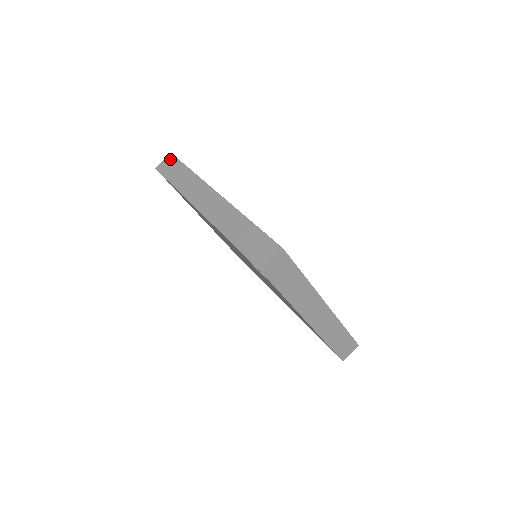
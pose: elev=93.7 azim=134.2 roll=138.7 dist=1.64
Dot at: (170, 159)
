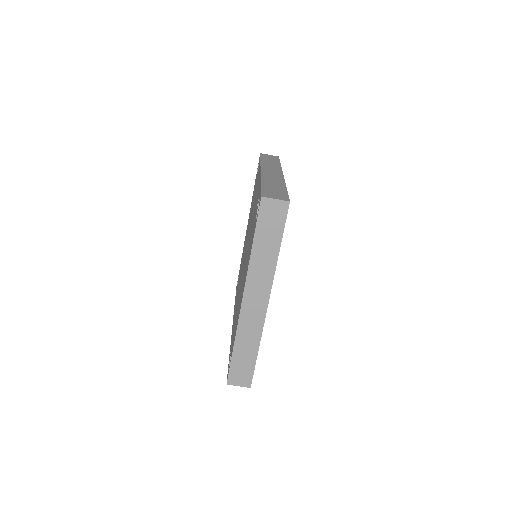
Dot at: (275, 156)
